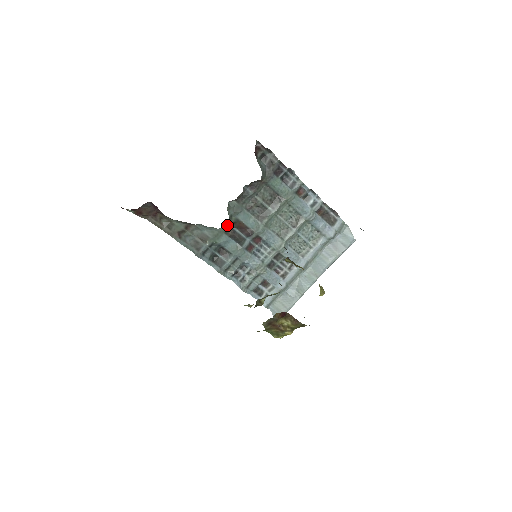
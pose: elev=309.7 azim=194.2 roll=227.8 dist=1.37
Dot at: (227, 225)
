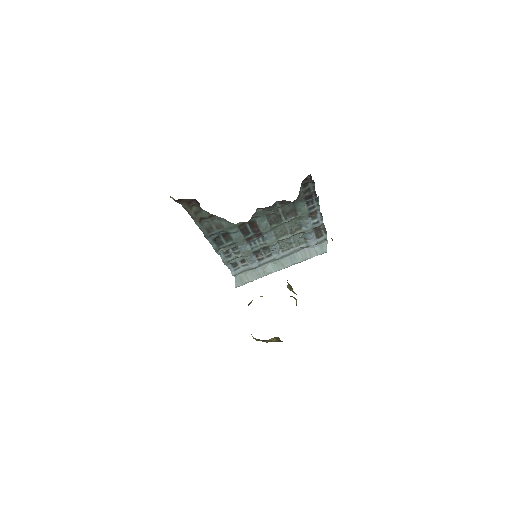
Dot at: (244, 222)
